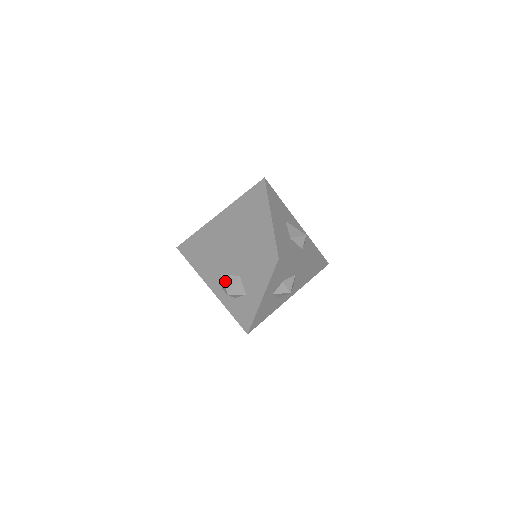
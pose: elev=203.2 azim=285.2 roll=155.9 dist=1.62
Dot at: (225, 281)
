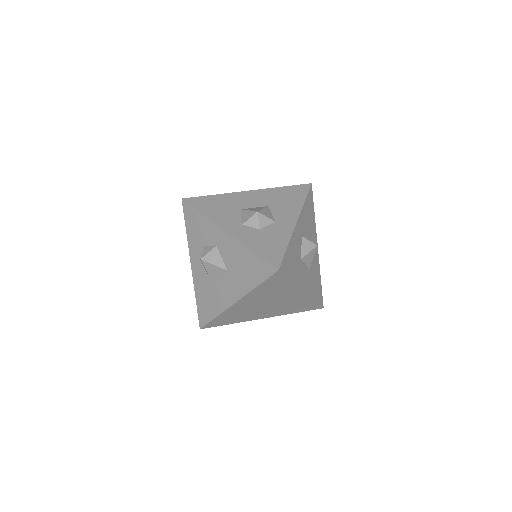
Dot at: (249, 209)
